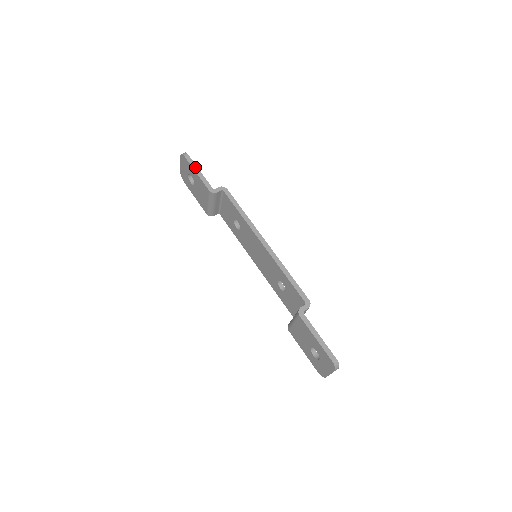
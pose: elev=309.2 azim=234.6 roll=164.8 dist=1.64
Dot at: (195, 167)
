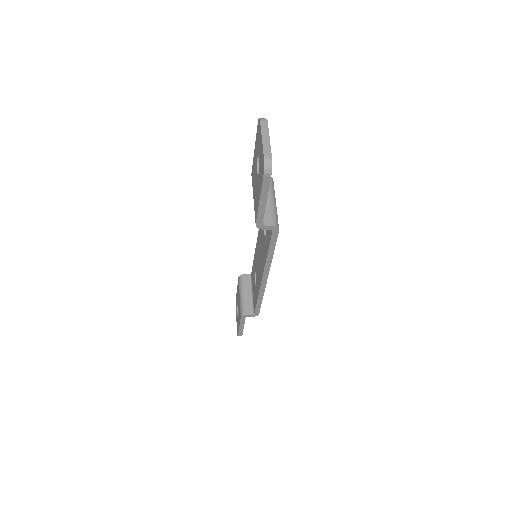
Dot at: occluded
